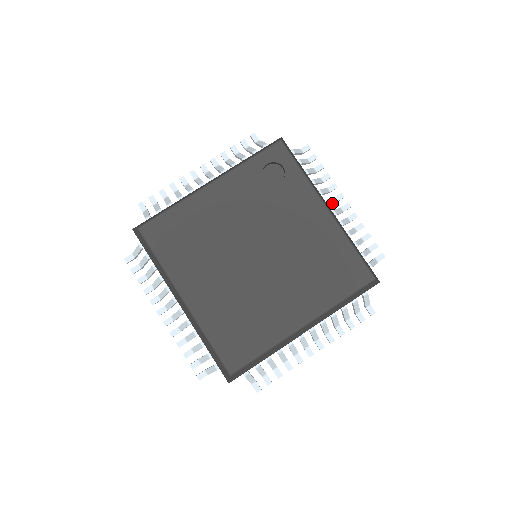
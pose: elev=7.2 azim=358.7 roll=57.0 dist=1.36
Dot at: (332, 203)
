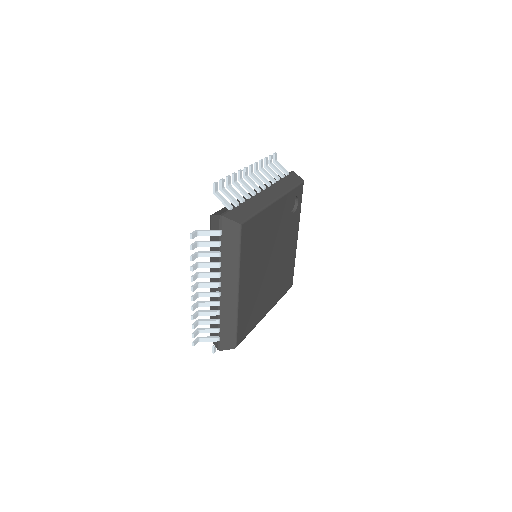
Dot at: occluded
